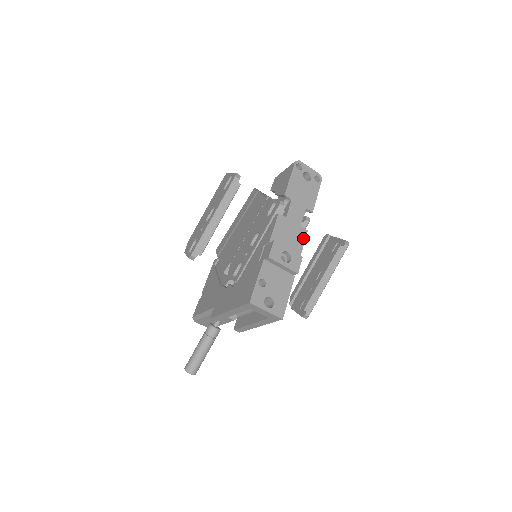
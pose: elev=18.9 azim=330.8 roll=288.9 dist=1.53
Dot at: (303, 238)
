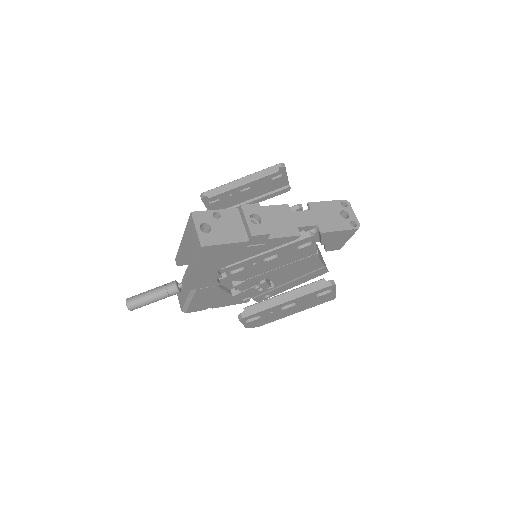
Dot at: (290, 234)
